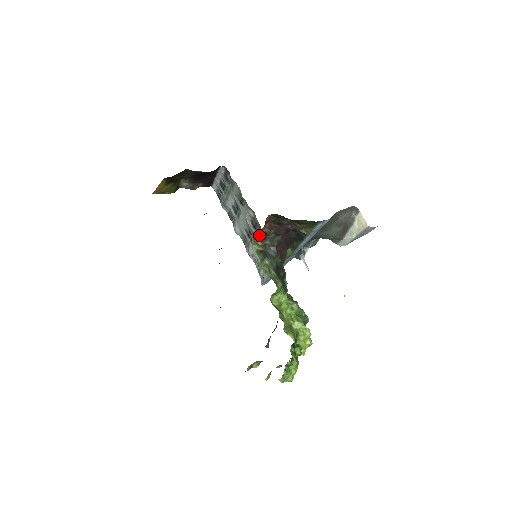
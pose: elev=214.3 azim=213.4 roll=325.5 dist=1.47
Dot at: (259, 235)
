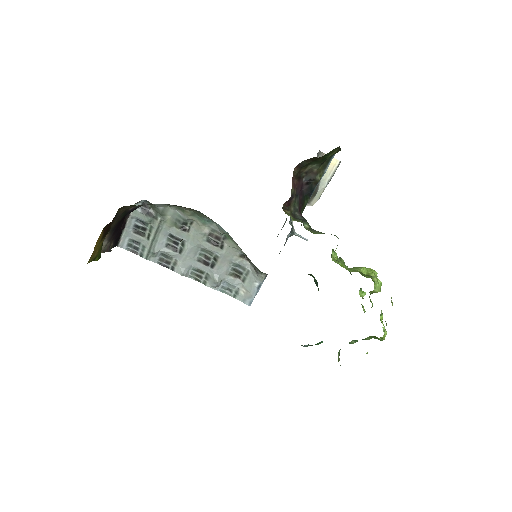
Dot at: (287, 201)
